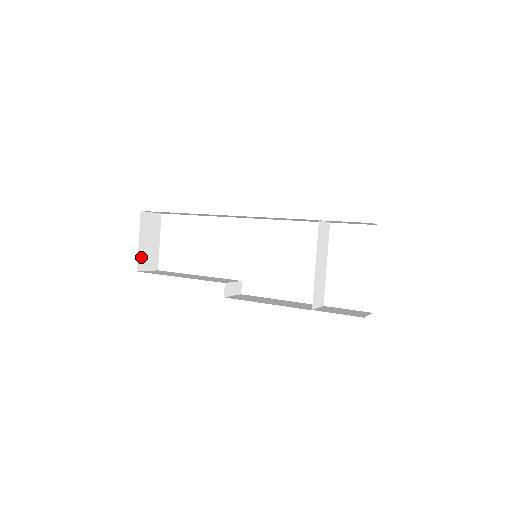
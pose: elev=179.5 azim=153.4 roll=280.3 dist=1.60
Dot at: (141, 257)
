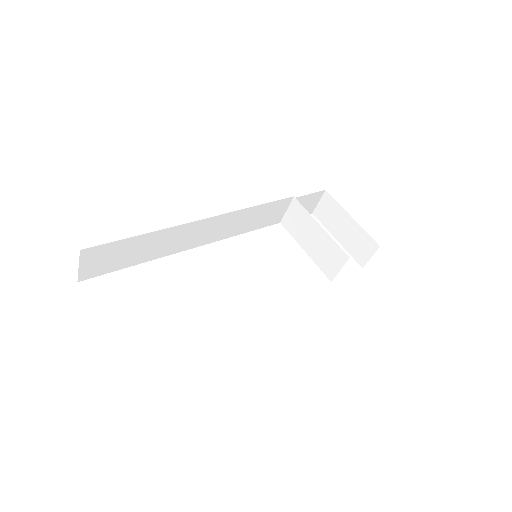
Dot at: occluded
